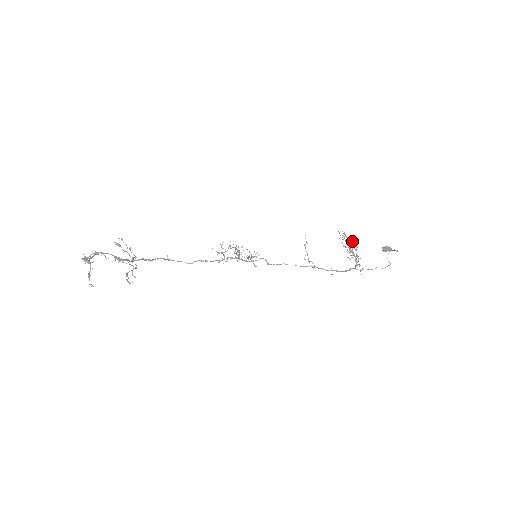
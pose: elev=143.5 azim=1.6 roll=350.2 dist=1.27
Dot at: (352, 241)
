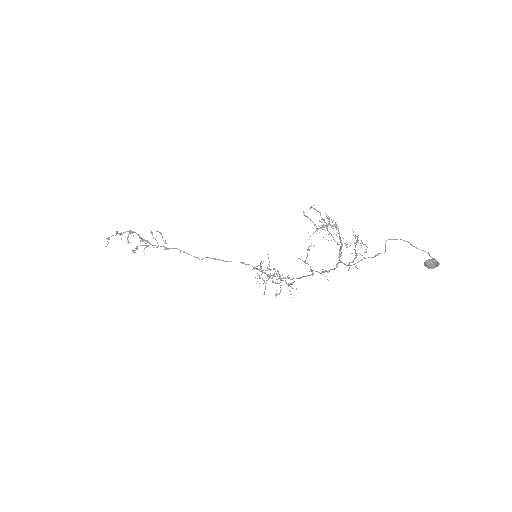
Dot at: (329, 218)
